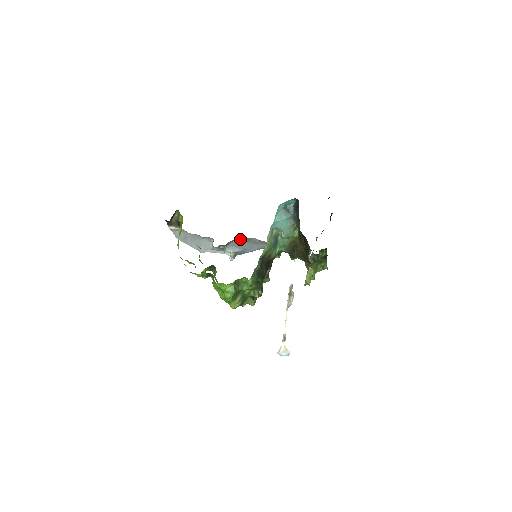
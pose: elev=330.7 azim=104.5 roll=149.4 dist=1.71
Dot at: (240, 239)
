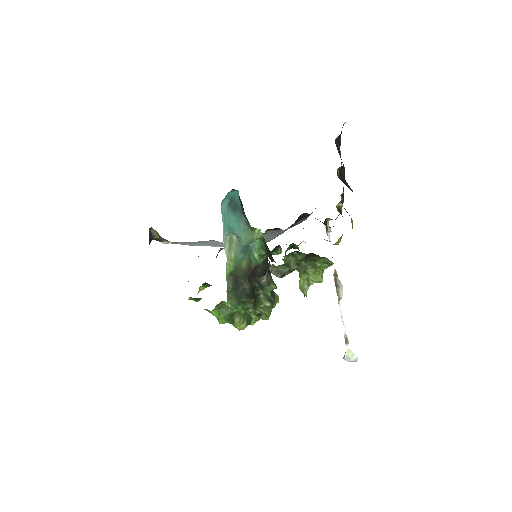
Dot at: occluded
